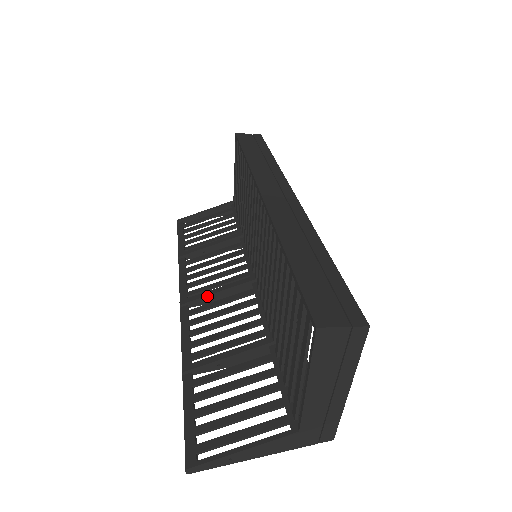
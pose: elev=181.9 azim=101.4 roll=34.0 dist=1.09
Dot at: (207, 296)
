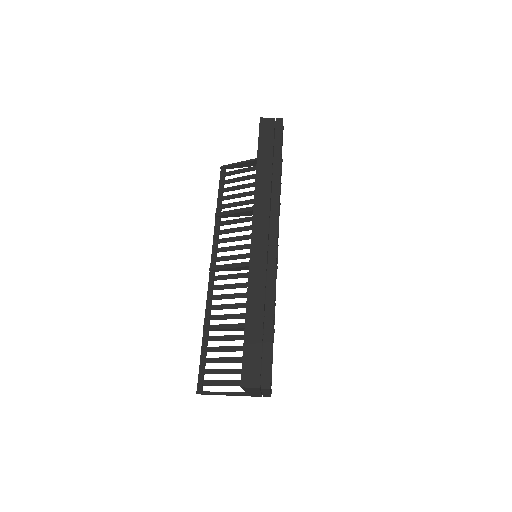
Dot at: (226, 269)
